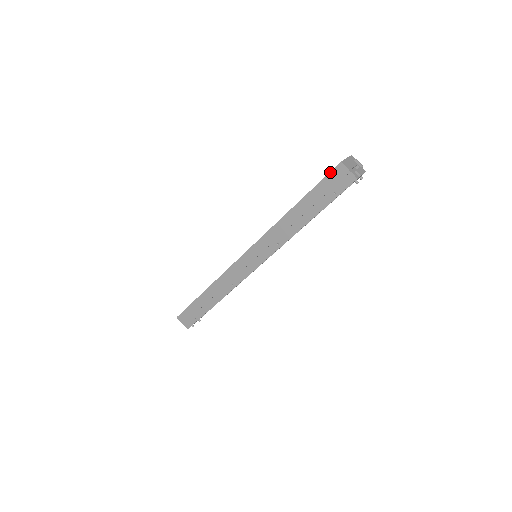
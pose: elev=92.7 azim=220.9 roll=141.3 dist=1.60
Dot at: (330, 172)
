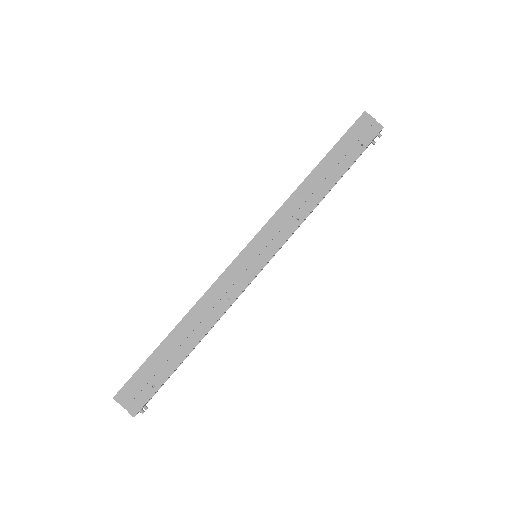
Dot at: (354, 123)
